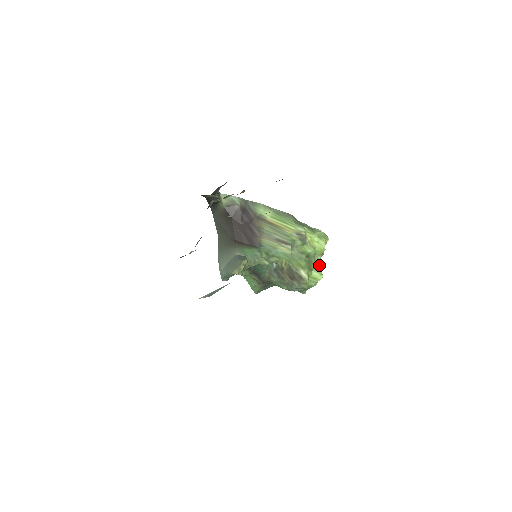
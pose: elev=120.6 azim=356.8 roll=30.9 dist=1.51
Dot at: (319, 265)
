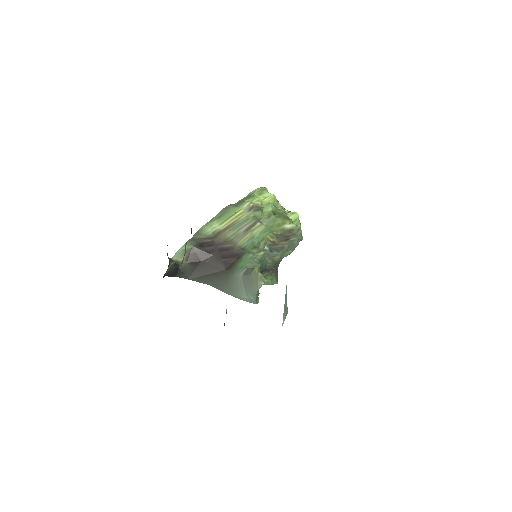
Dot at: occluded
